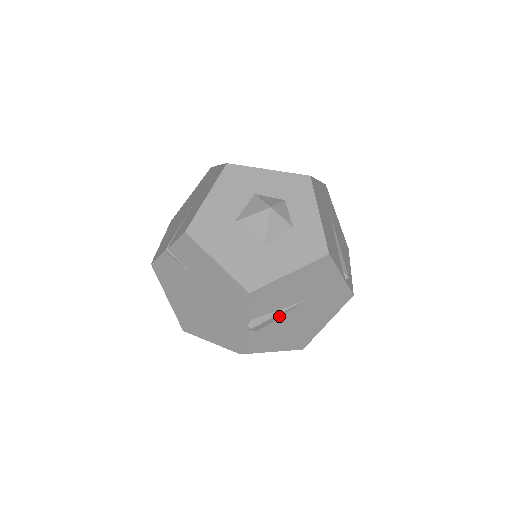
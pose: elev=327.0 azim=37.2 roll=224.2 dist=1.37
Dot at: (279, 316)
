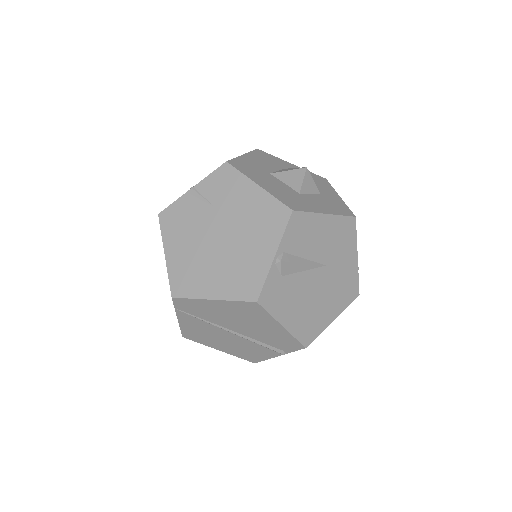
Dot at: (303, 269)
